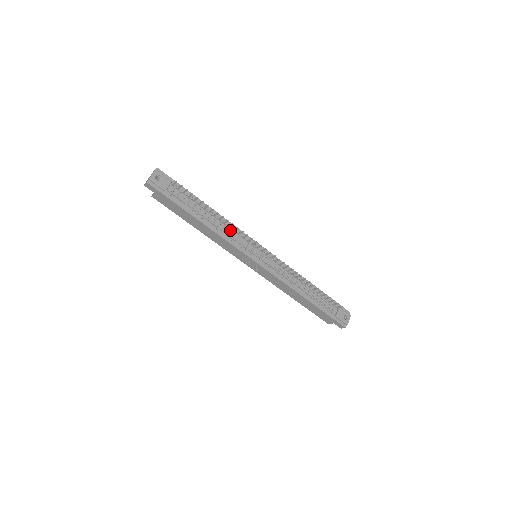
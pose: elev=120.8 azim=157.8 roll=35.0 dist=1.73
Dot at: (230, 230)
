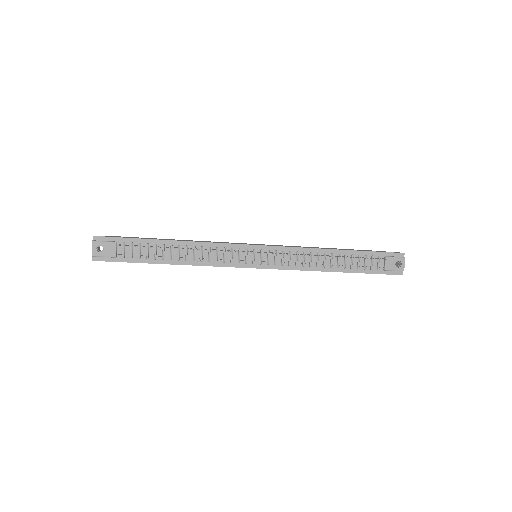
Dot at: (209, 252)
